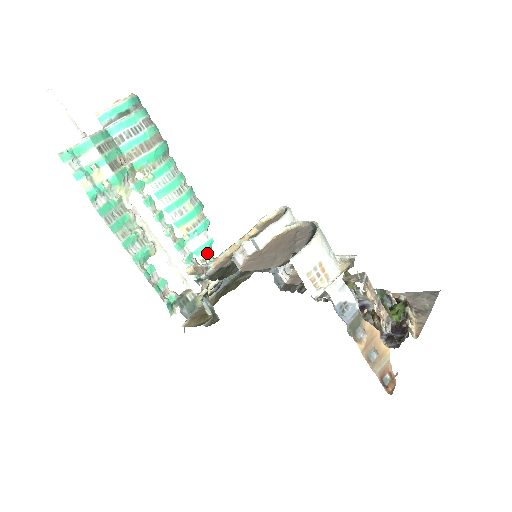
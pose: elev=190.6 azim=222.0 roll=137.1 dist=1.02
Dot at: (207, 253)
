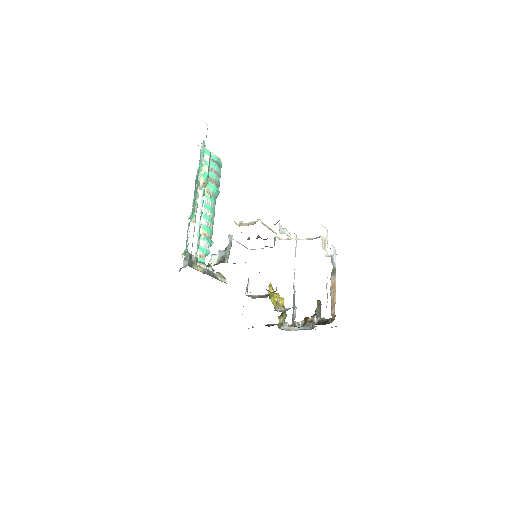
Dot at: (204, 255)
